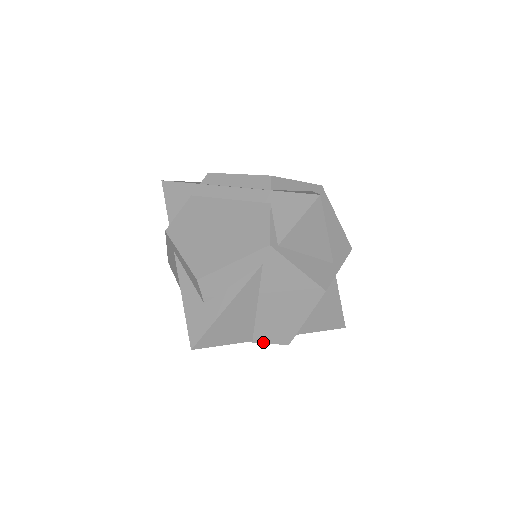
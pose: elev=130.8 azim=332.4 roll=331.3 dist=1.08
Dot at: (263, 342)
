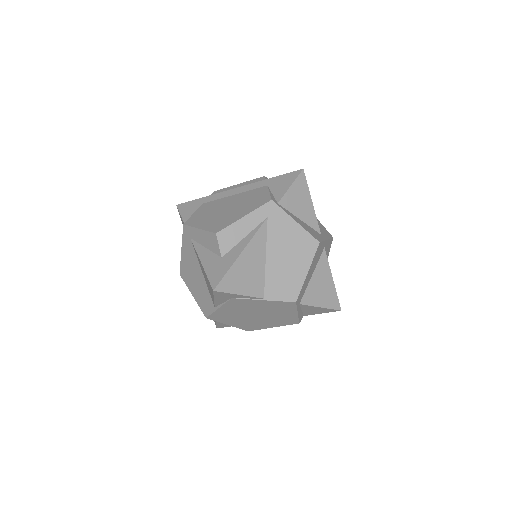
Dot at: (273, 300)
